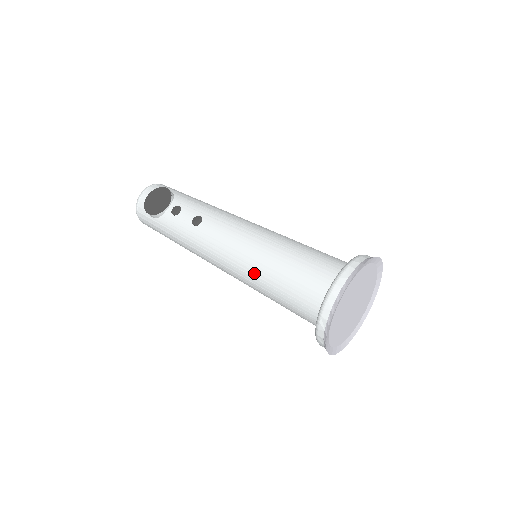
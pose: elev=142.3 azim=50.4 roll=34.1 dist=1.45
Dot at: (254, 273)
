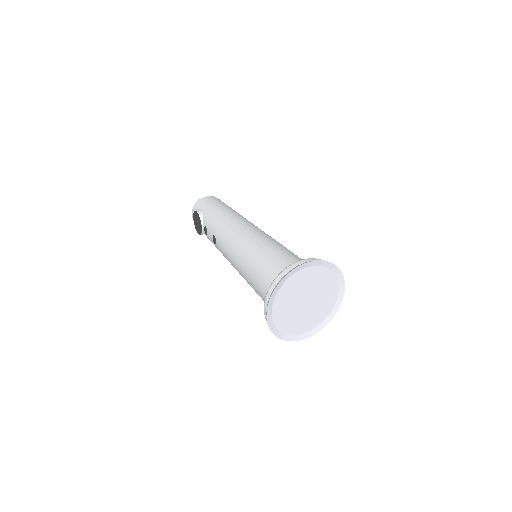
Dot at: occluded
